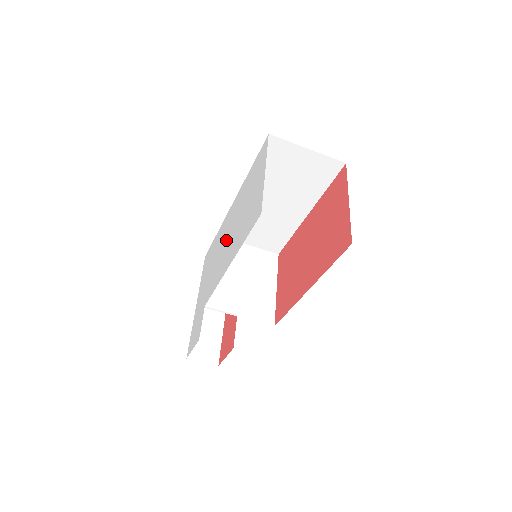
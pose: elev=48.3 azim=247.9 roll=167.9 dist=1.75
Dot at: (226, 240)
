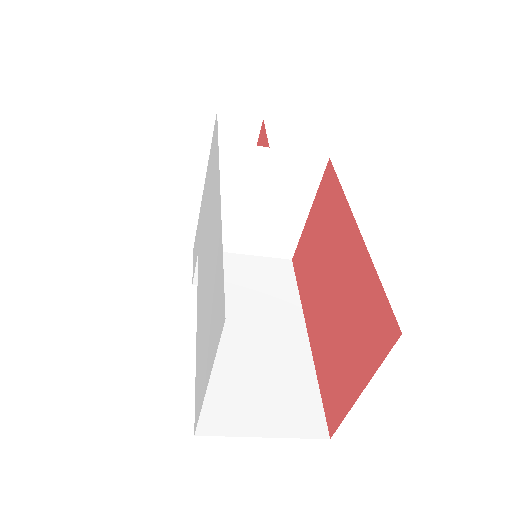
Dot at: occluded
